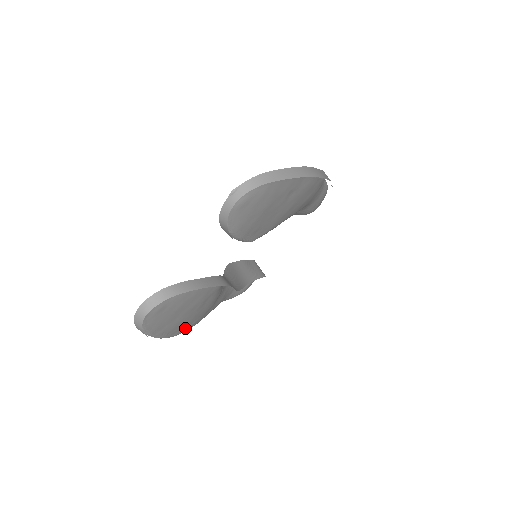
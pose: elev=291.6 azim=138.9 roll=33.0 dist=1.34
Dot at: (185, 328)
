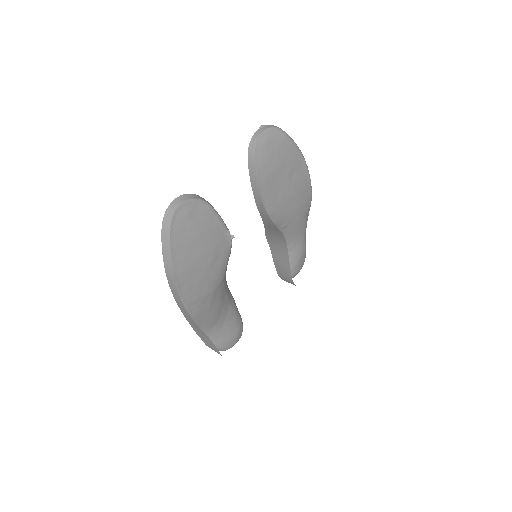
Dot at: (188, 295)
